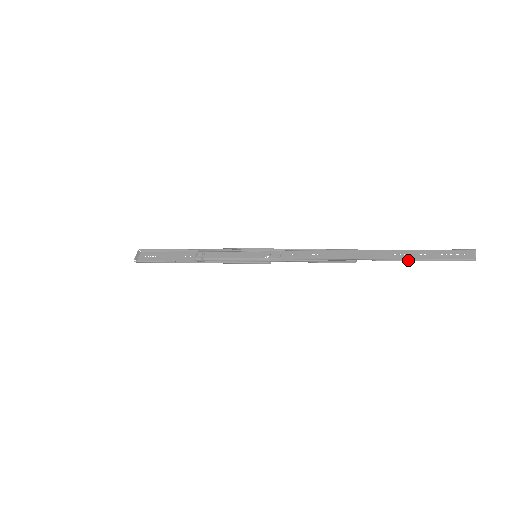
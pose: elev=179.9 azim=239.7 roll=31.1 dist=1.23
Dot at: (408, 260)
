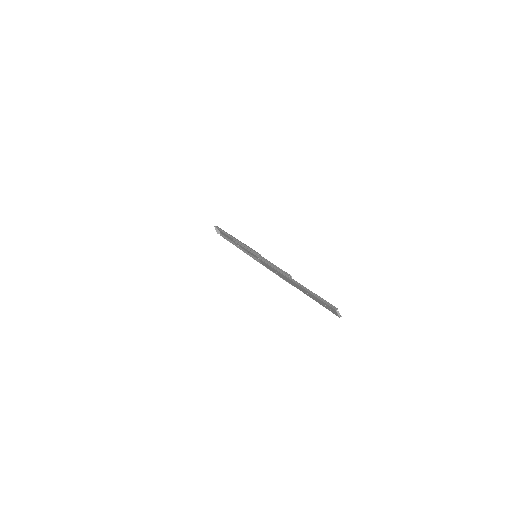
Dot at: (313, 298)
